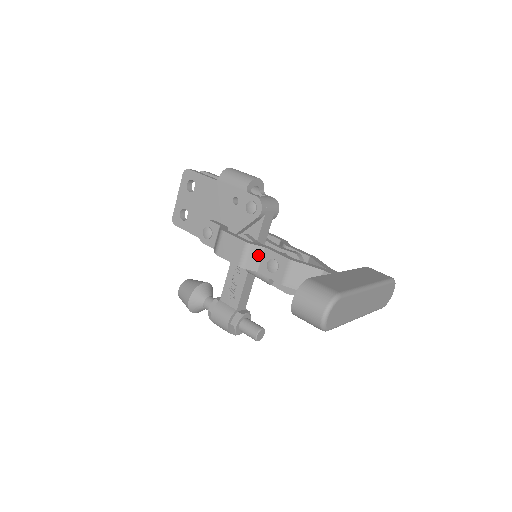
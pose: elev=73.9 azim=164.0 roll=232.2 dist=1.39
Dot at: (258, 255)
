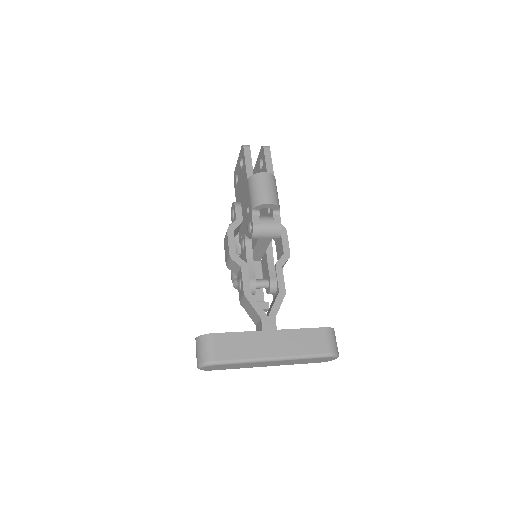
Dot at: (237, 268)
